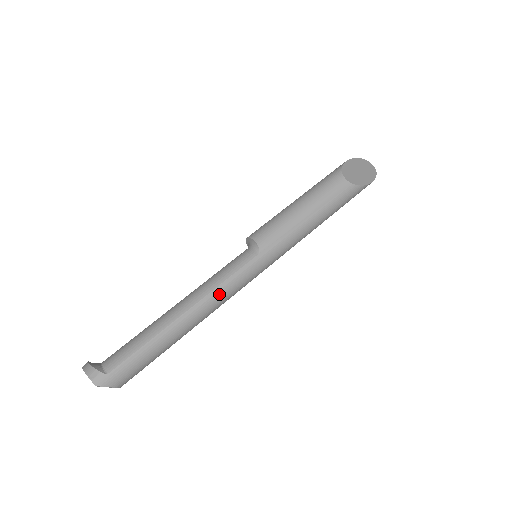
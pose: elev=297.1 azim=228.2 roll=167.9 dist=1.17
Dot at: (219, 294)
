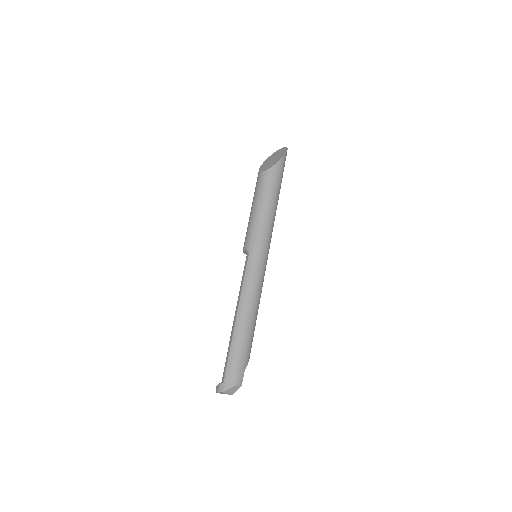
Dot at: (246, 292)
